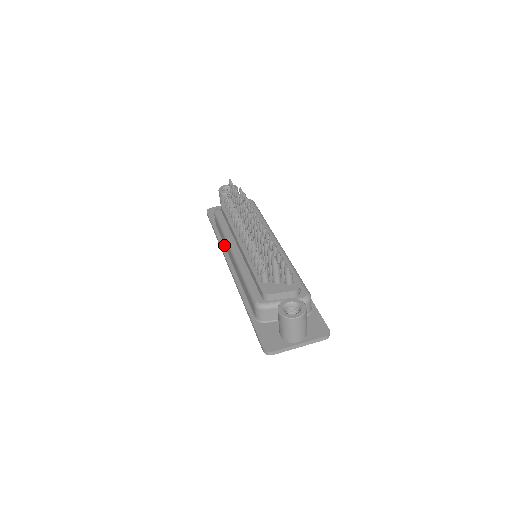
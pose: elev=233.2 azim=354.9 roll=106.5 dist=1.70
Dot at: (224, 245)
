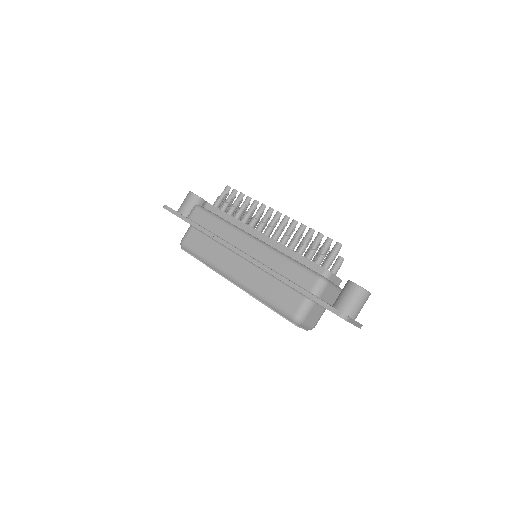
Dot at: (218, 235)
